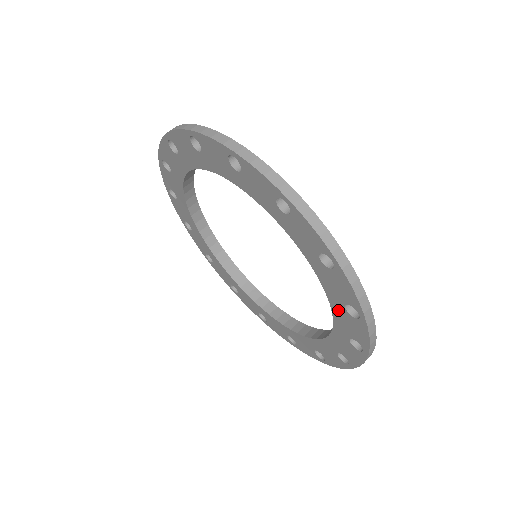
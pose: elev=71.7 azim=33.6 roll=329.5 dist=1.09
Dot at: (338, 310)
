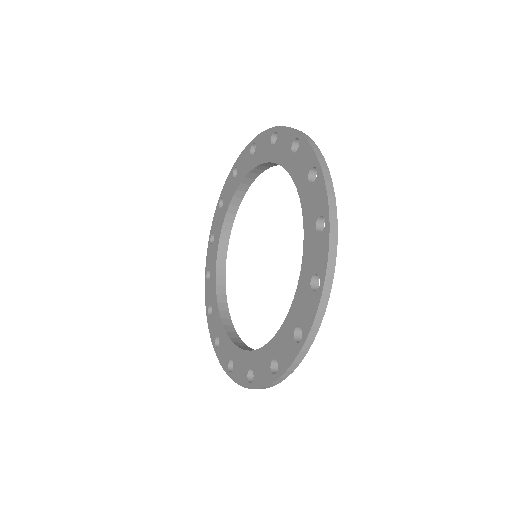
Dot at: (287, 328)
